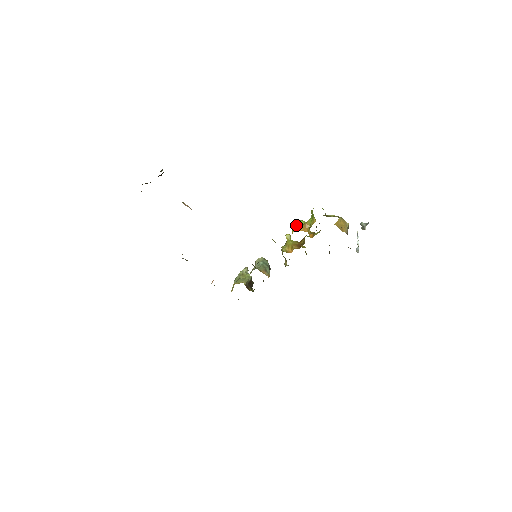
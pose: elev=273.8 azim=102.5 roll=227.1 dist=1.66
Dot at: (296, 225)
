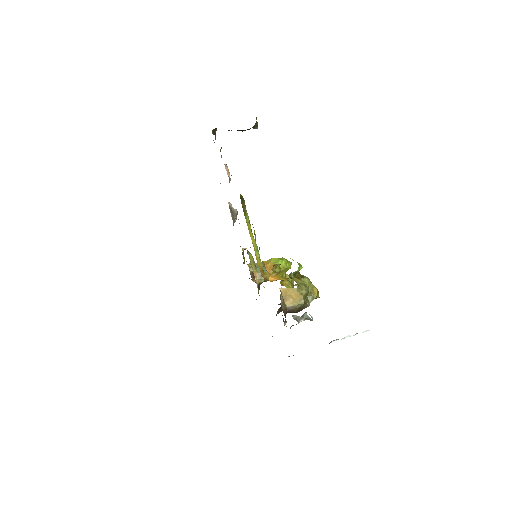
Dot at: (272, 259)
